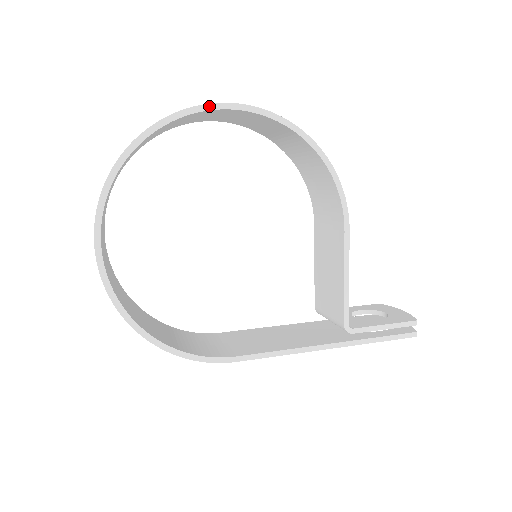
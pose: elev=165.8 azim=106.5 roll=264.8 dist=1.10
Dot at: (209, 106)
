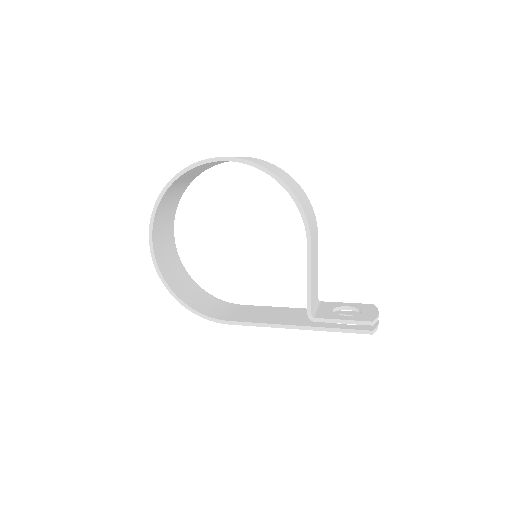
Dot at: (211, 160)
